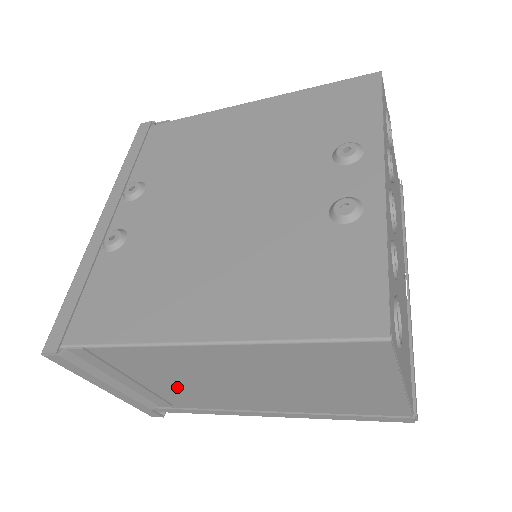
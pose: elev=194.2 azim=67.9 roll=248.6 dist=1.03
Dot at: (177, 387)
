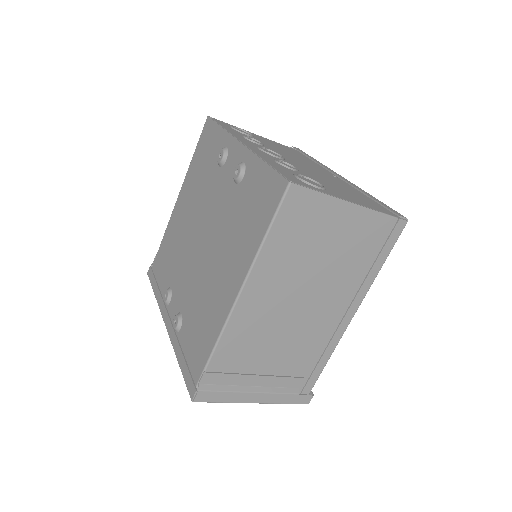
Dot at: (282, 353)
